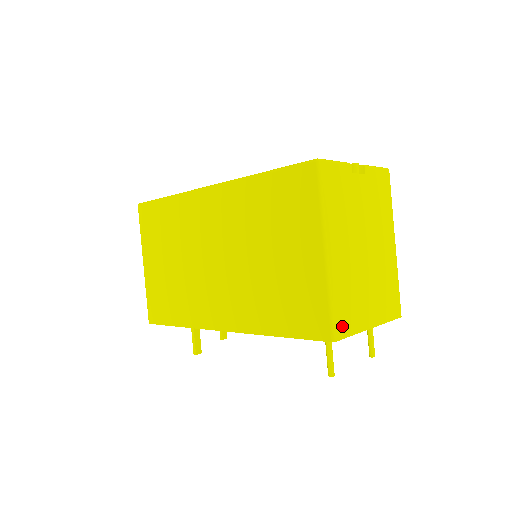
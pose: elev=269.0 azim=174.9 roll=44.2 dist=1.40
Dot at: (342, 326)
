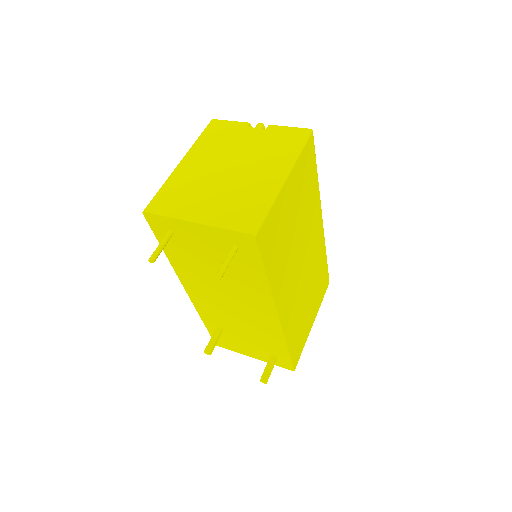
Dot at: (159, 206)
